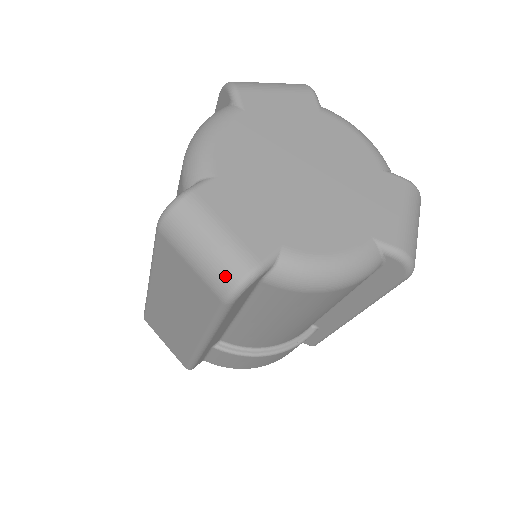
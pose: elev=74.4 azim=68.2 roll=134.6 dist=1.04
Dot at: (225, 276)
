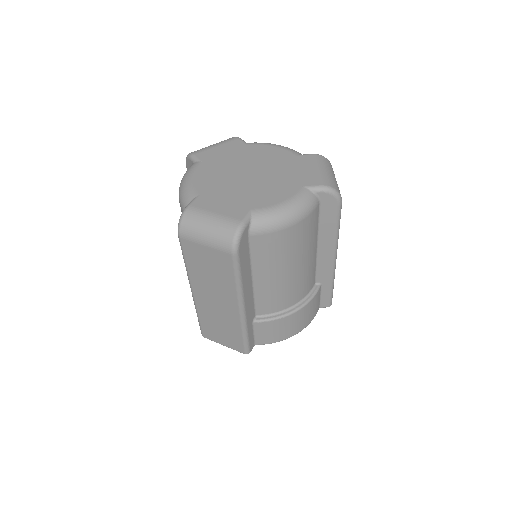
Dot at: (225, 237)
